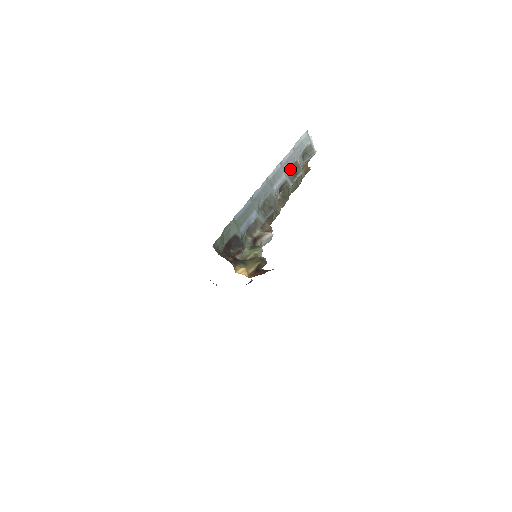
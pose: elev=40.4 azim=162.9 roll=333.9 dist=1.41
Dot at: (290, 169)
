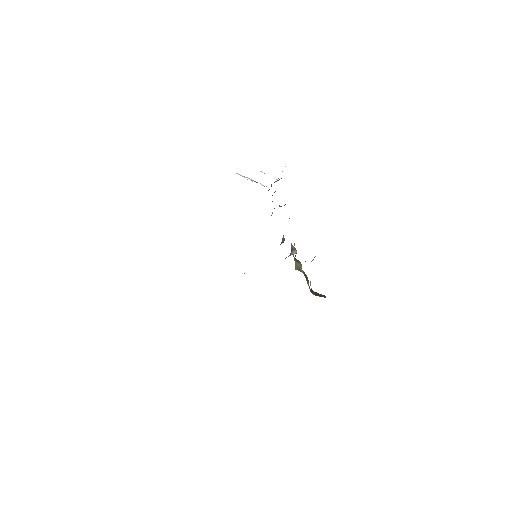
Dot at: occluded
